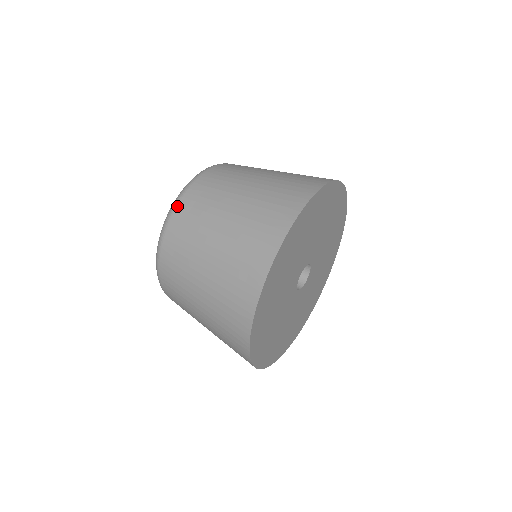
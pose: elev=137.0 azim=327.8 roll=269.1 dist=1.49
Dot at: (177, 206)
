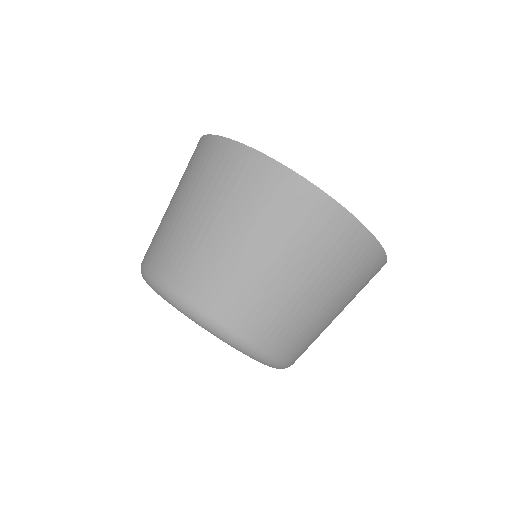
Dot at: (173, 289)
